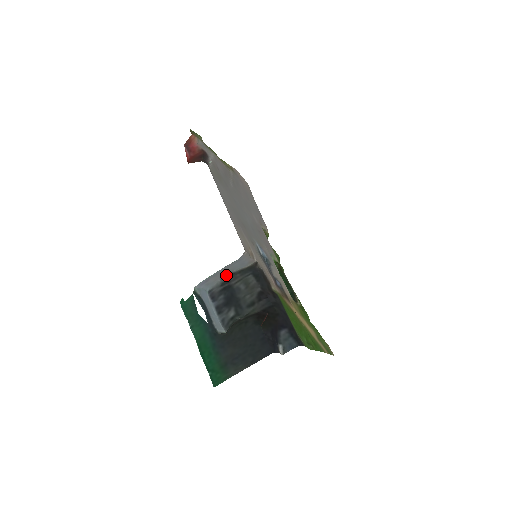
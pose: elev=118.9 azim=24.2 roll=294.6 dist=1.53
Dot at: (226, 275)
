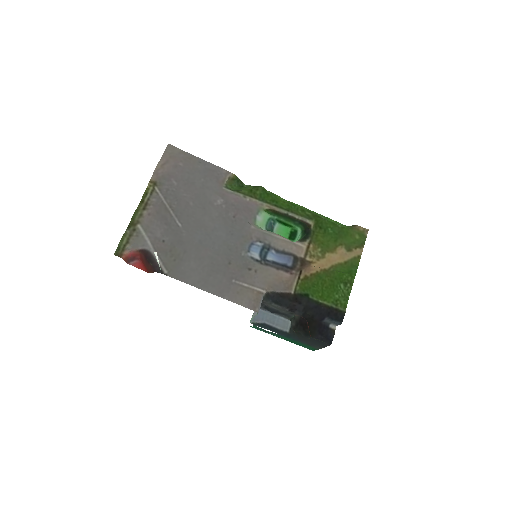
Dot at: occluded
